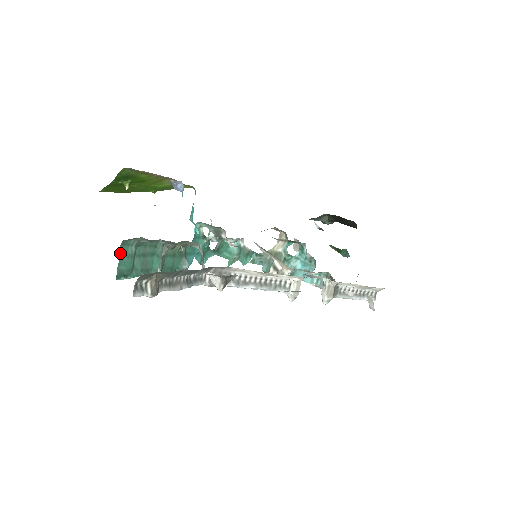
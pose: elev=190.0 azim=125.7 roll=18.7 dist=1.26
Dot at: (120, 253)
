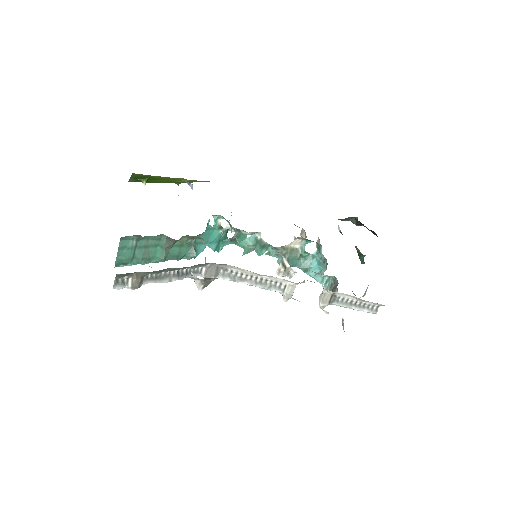
Dot at: (119, 246)
